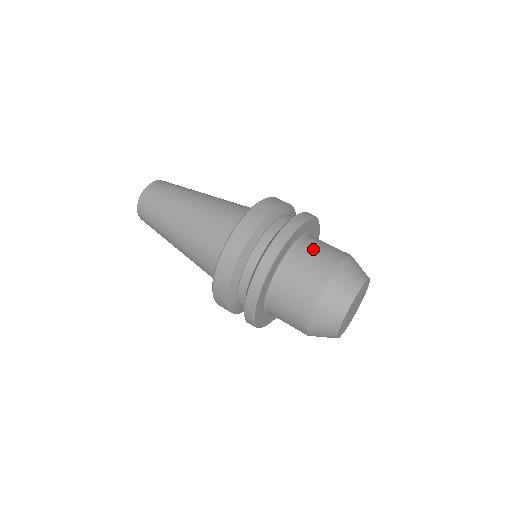
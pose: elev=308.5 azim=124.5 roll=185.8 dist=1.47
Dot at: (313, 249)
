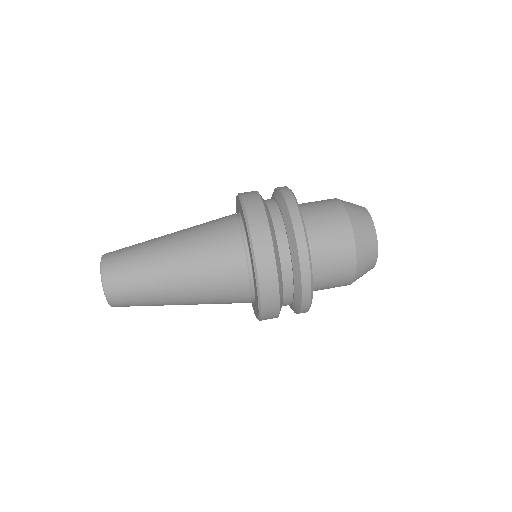
Dot at: (326, 258)
